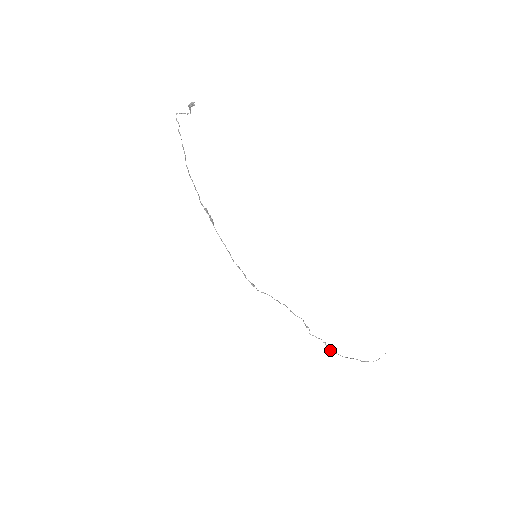
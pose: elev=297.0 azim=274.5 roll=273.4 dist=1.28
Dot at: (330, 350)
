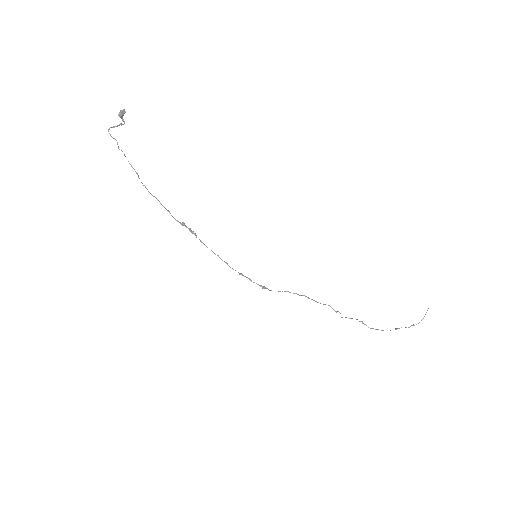
Dot at: (370, 328)
